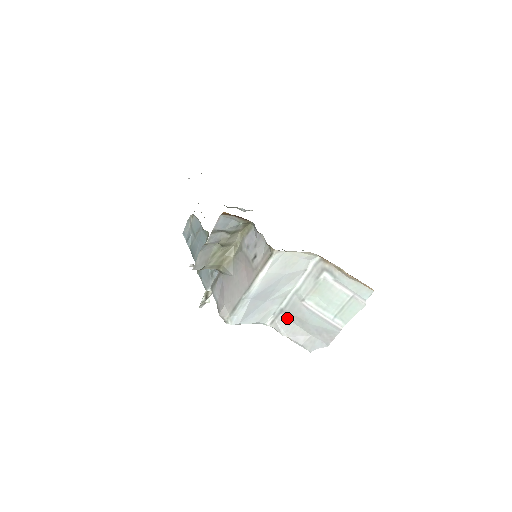
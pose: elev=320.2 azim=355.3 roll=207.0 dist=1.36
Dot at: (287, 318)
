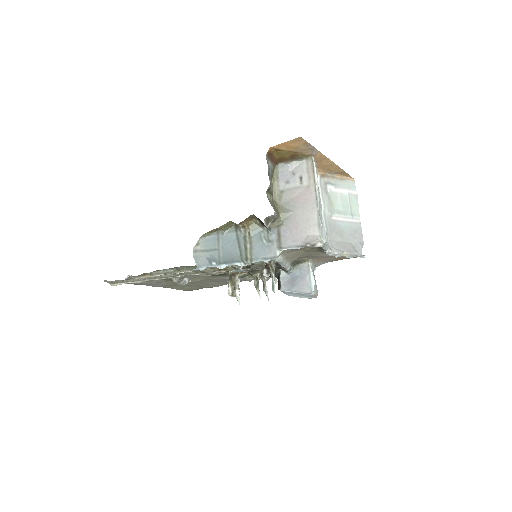
Dot at: (332, 240)
